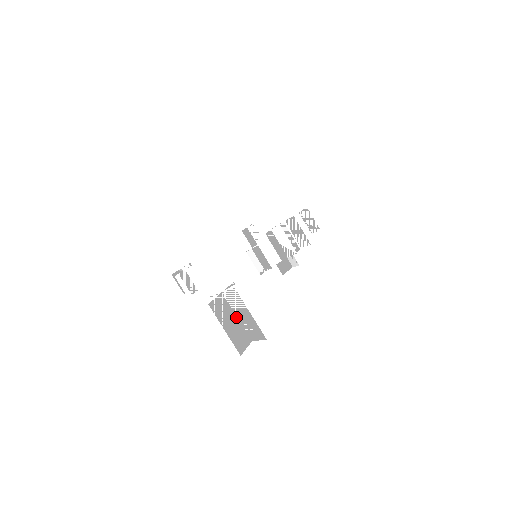
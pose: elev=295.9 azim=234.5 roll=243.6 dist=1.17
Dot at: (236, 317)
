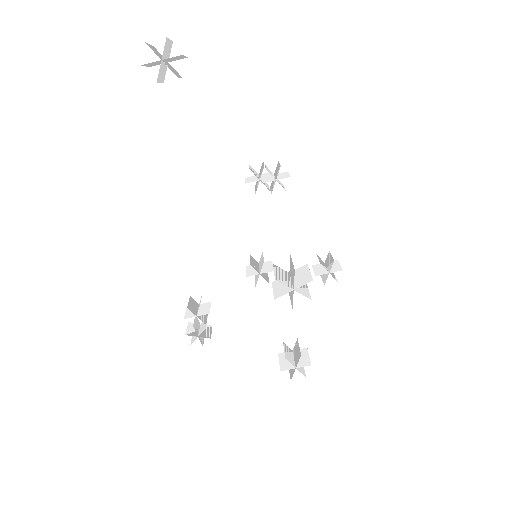
Dot at: (164, 61)
